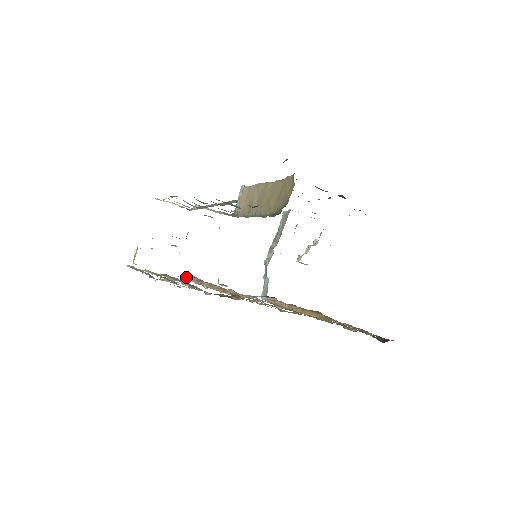
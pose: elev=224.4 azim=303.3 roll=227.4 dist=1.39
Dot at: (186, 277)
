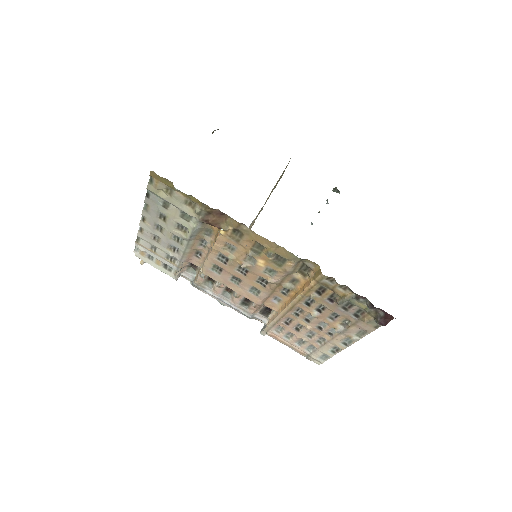
Dot at: (186, 275)
